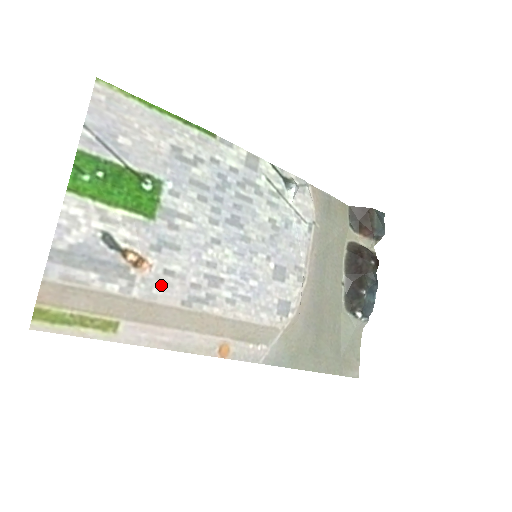
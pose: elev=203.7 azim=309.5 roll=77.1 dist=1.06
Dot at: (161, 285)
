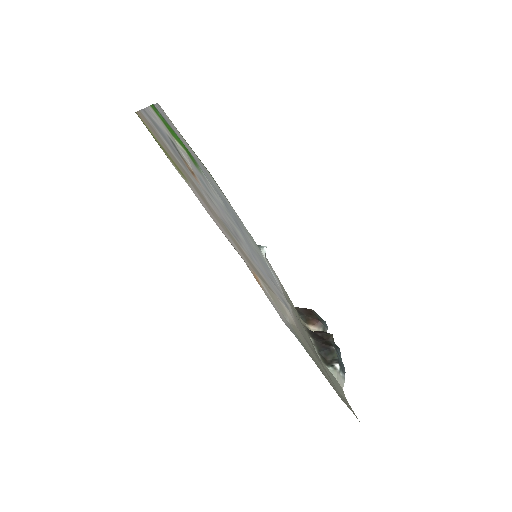
Dot at: (207, 197)
